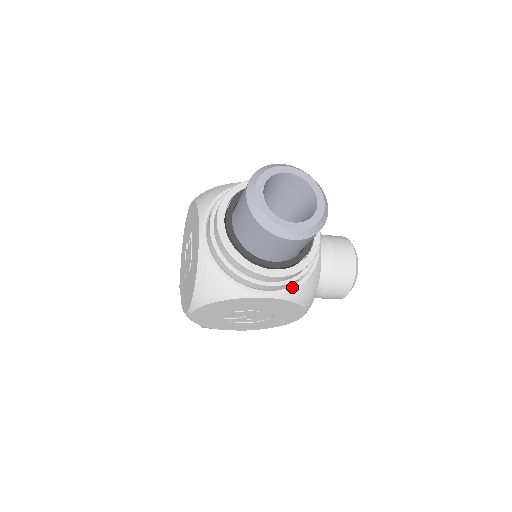
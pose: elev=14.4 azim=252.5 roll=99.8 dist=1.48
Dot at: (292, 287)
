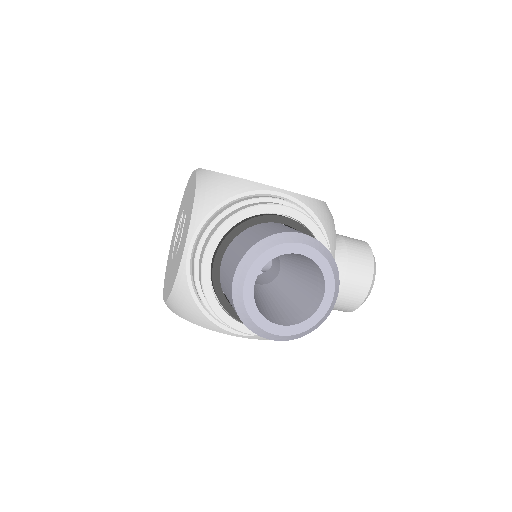
Dot at: occluded
